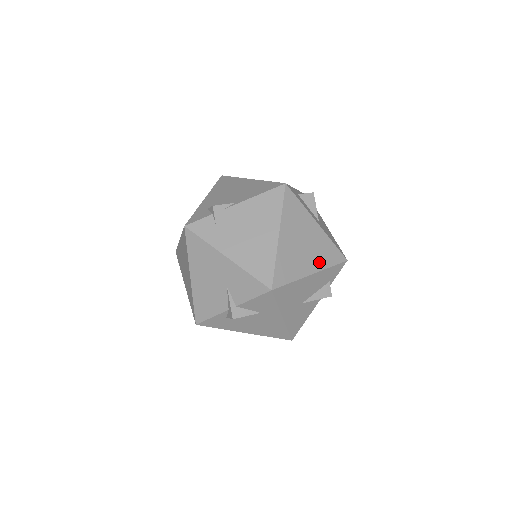
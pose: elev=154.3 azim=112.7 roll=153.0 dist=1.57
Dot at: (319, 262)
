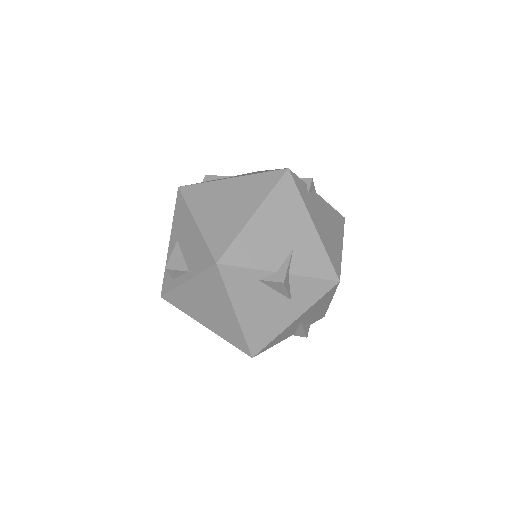
Dot at: occluded
